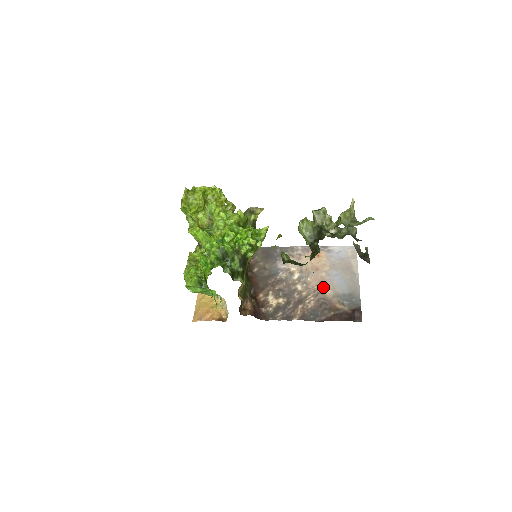
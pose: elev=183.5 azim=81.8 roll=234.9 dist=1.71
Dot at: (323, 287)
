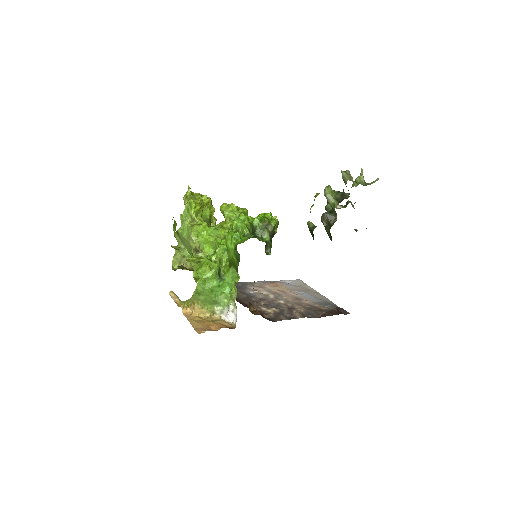
Dot at: (300, 300)
